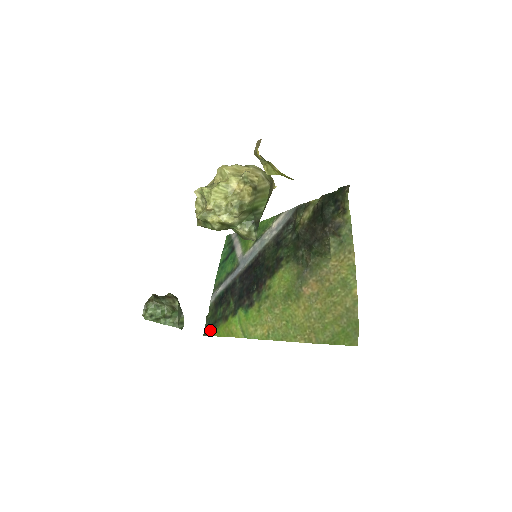
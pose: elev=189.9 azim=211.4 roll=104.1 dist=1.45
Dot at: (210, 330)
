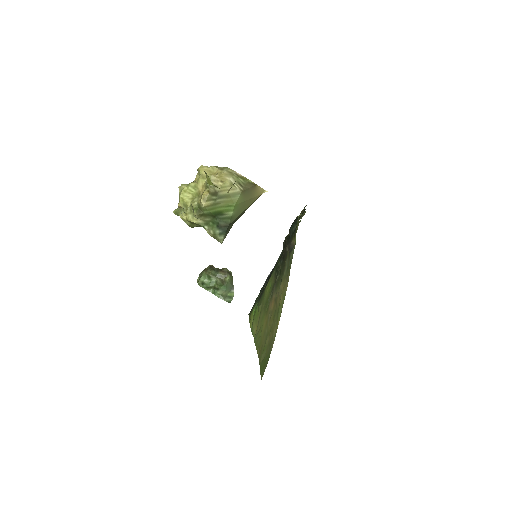
Dot at: occluded
